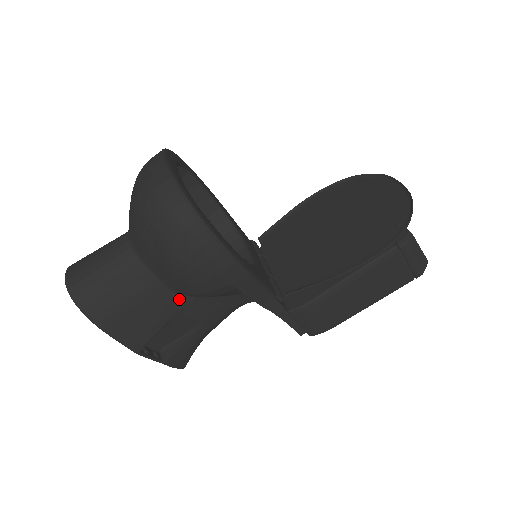
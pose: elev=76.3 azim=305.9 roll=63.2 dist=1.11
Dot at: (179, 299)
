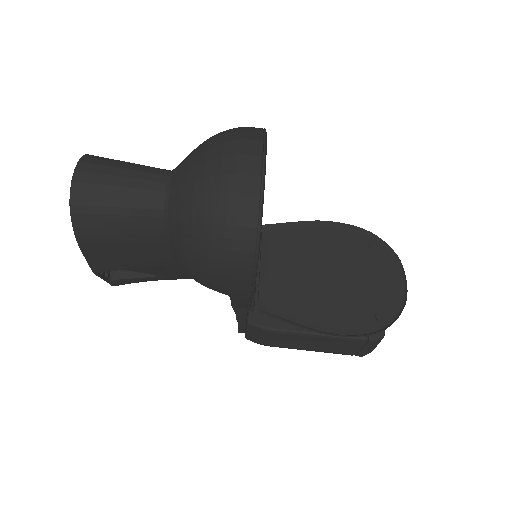
Dot at: (169, 259)
